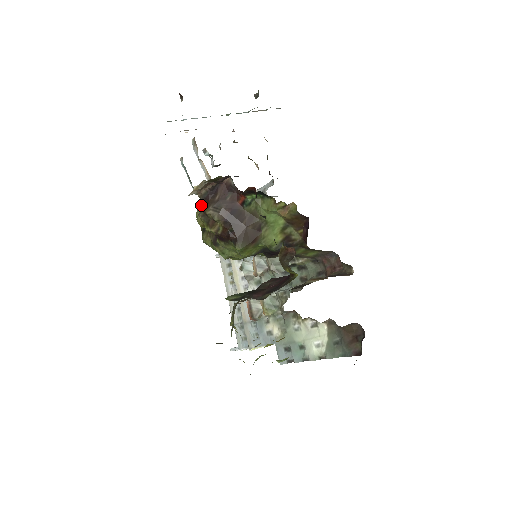
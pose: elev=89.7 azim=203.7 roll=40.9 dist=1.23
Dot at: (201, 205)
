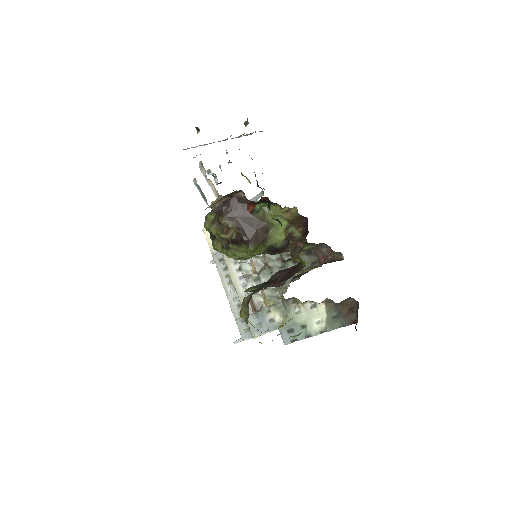
Dot at: (210, 217)
